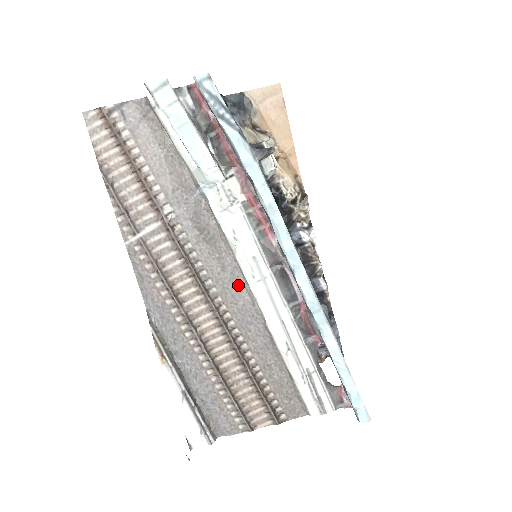
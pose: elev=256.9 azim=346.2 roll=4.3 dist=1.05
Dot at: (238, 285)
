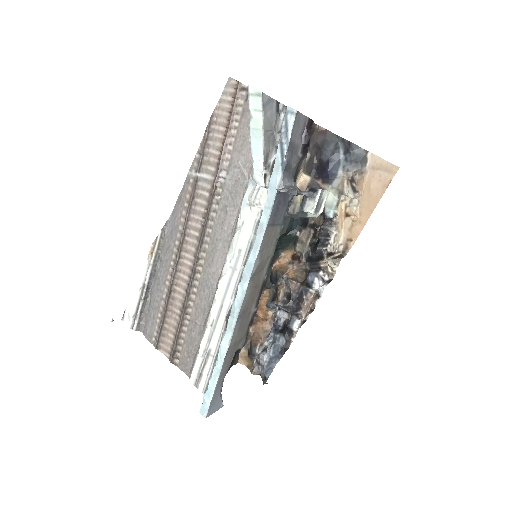
Dot at: (221, 258)
